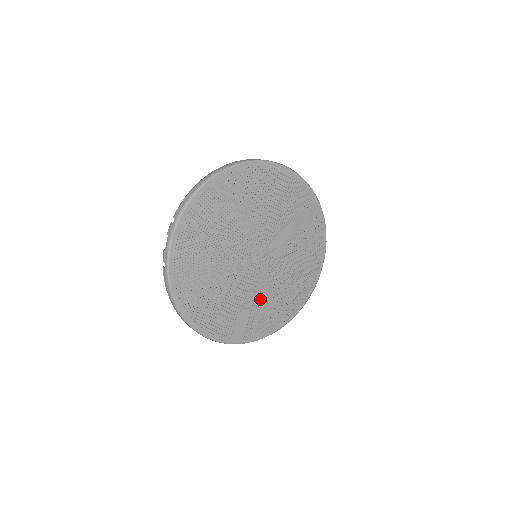
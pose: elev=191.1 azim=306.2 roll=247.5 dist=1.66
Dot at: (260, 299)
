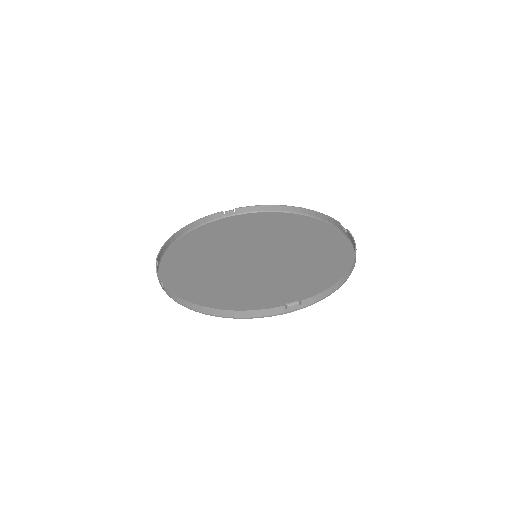
Dot at: occluded
